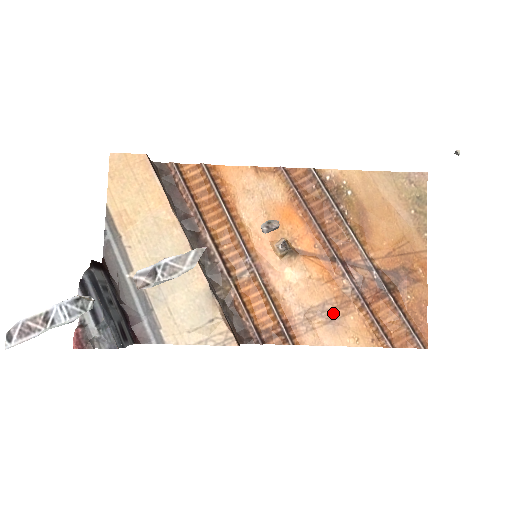
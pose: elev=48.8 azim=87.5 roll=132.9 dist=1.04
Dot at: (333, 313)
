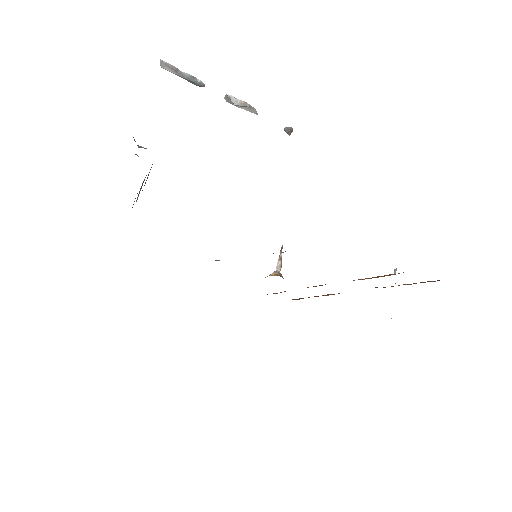
Dot at: occluded
